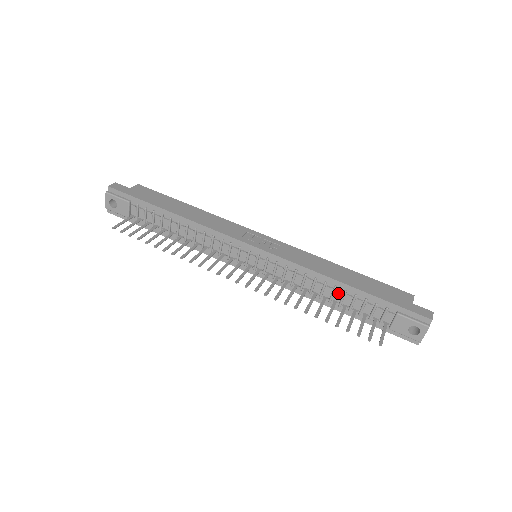
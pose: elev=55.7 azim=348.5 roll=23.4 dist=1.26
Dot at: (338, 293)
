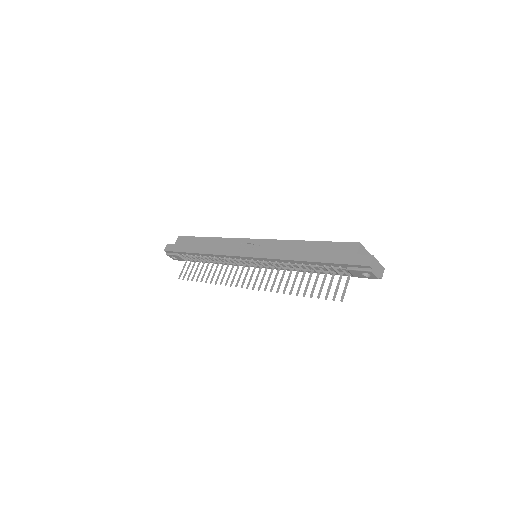
Dot at: (308, 266)
